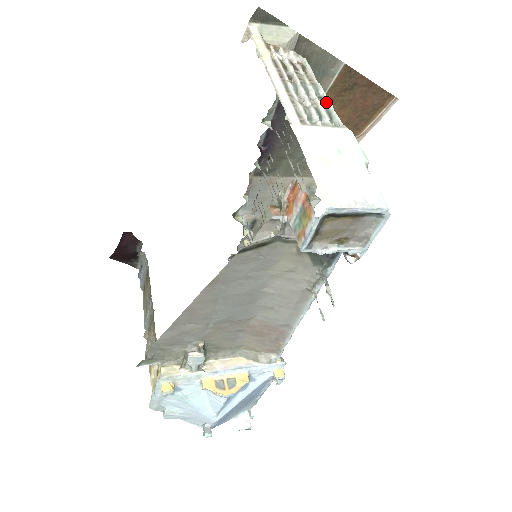
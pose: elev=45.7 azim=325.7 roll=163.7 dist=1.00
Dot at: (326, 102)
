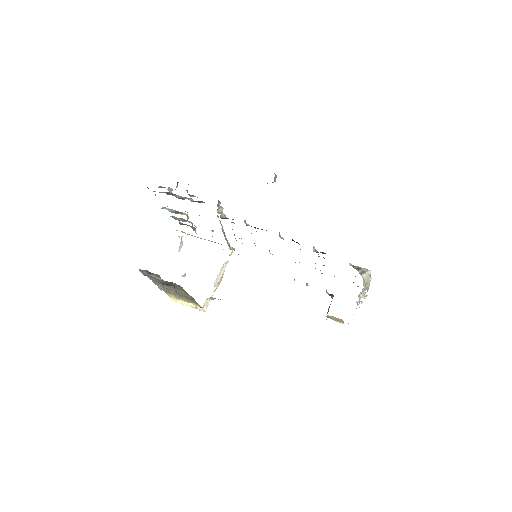
Dot at: (364, 288)
